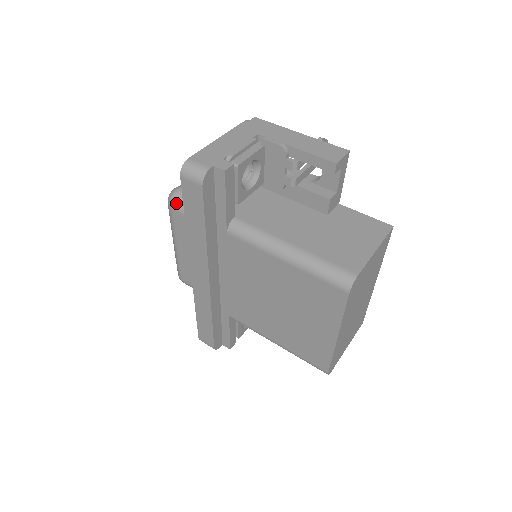
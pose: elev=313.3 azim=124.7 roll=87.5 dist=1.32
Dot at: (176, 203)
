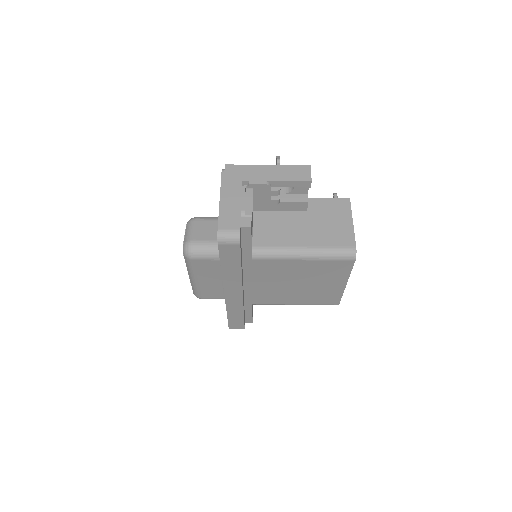
Dot at: (196, 255)
